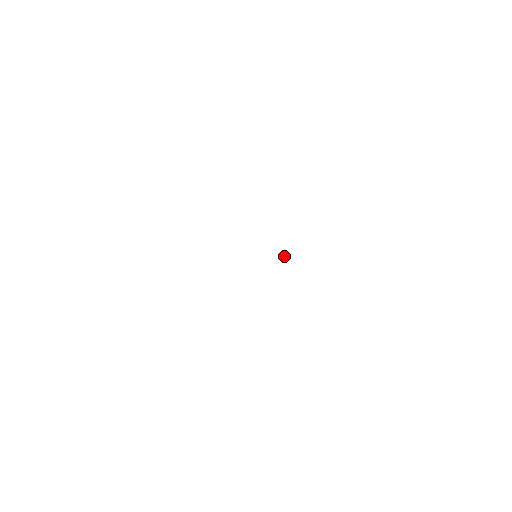
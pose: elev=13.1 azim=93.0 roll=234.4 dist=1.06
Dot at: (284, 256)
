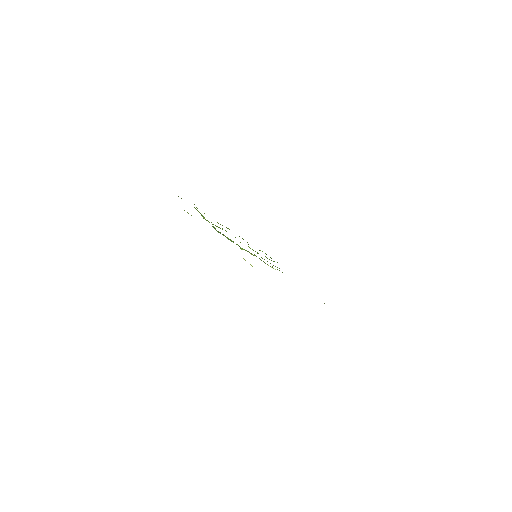
Dot at: (270, 266)
